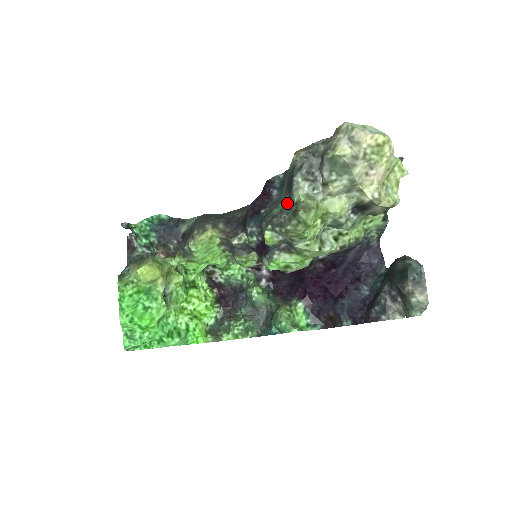
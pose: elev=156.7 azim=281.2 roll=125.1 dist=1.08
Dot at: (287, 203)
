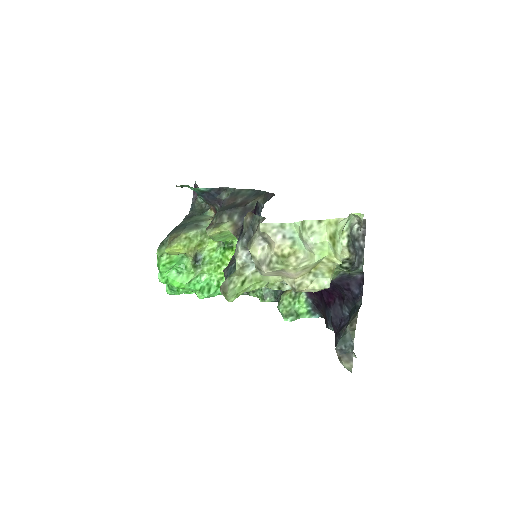
Dot at: occluded
